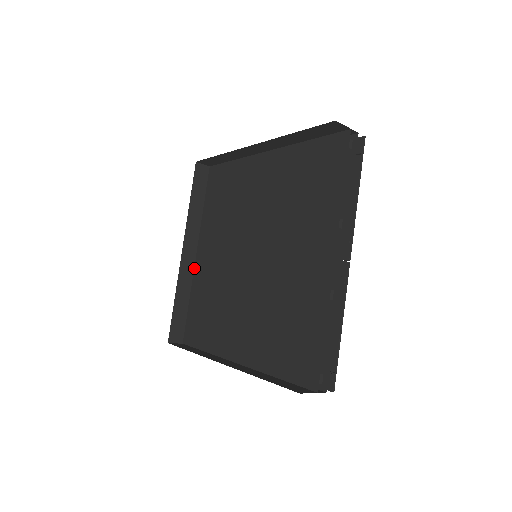
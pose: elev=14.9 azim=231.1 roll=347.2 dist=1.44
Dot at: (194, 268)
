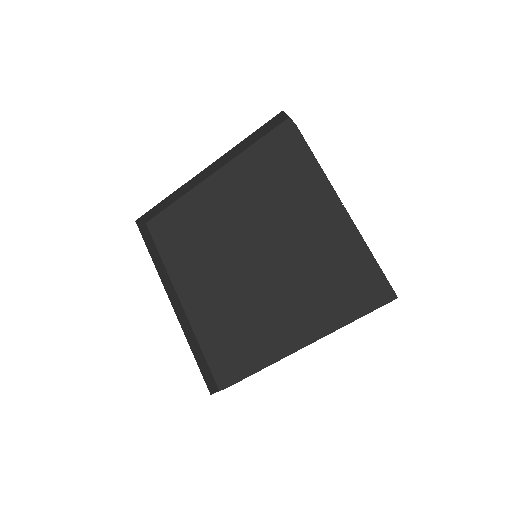
Dot at: (201, 183)
